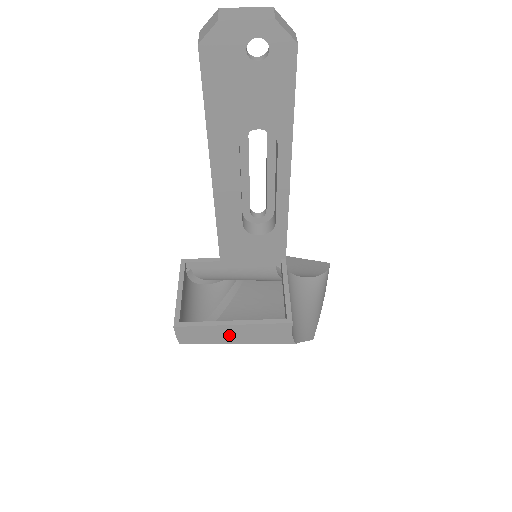
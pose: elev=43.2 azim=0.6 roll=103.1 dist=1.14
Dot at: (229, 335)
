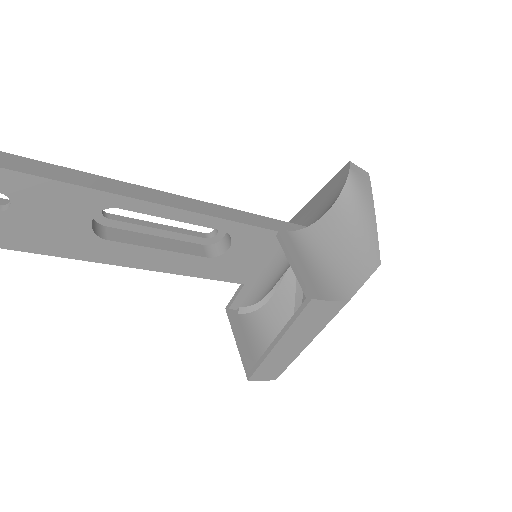
Dot at: (291, 347)
